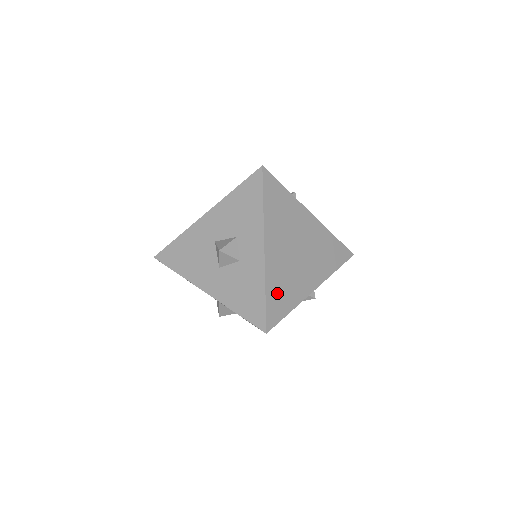
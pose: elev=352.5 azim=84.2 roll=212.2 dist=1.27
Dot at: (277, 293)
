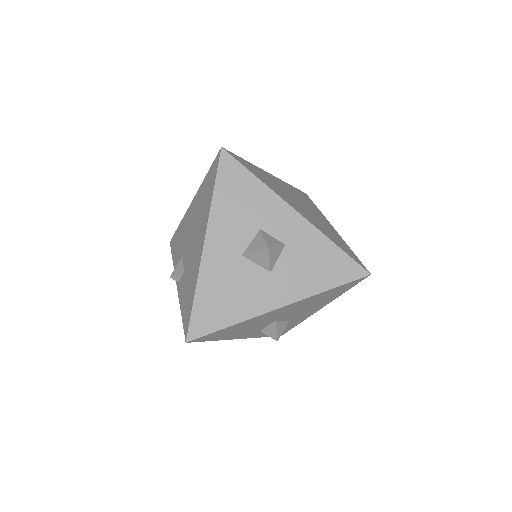
Dot at: (336, 241)
